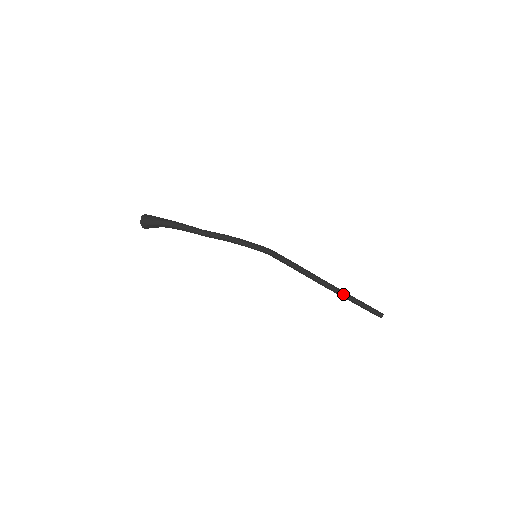
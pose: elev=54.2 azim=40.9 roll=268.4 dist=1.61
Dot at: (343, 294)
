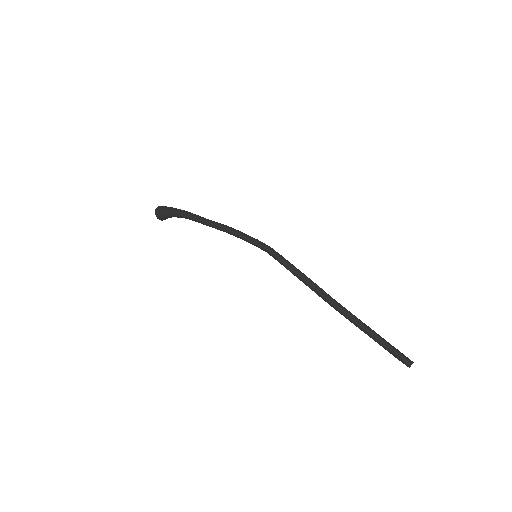
Dot at: (355, 320)
